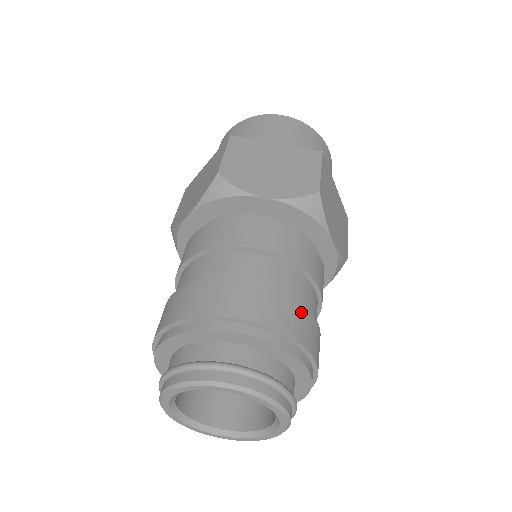
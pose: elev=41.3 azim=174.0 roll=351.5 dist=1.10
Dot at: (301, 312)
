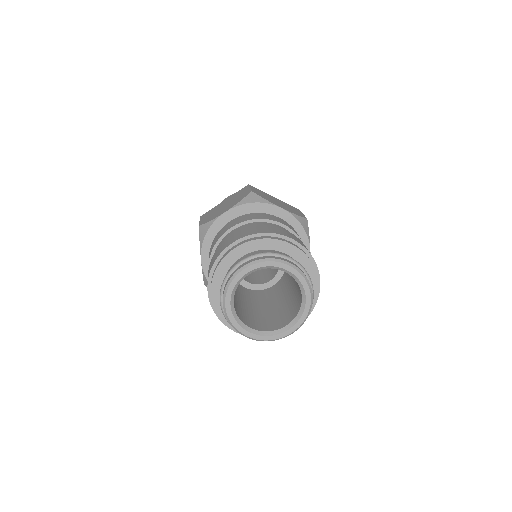
Dot at: (269, 227)
